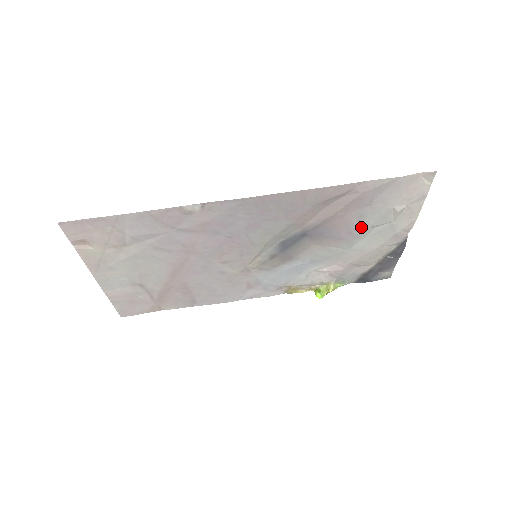
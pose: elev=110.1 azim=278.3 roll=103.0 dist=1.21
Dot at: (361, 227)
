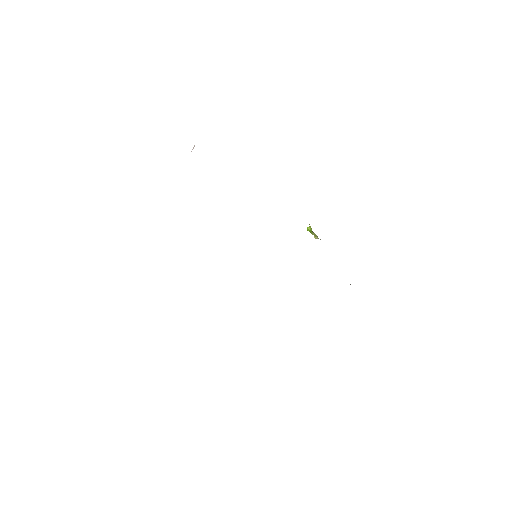
Dot at: occluded
